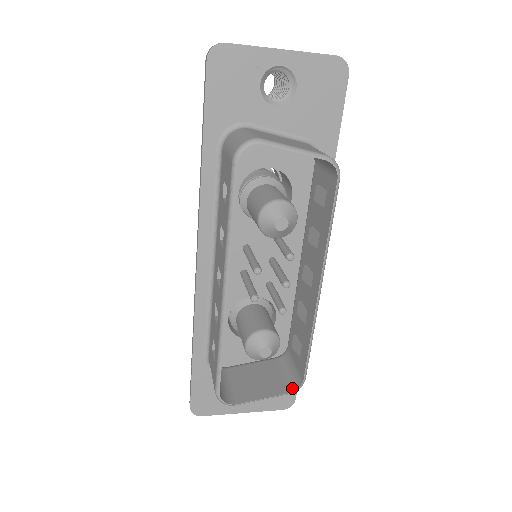
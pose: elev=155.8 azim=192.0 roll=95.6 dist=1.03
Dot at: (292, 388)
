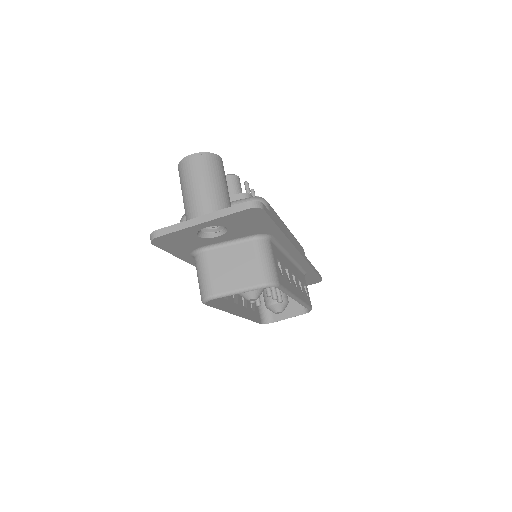
Dot at: (306, 310)
